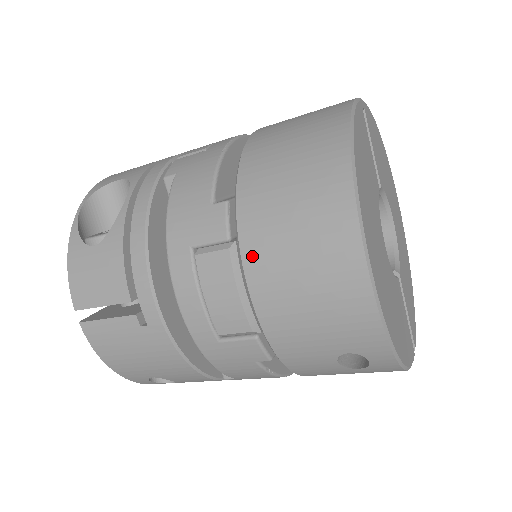
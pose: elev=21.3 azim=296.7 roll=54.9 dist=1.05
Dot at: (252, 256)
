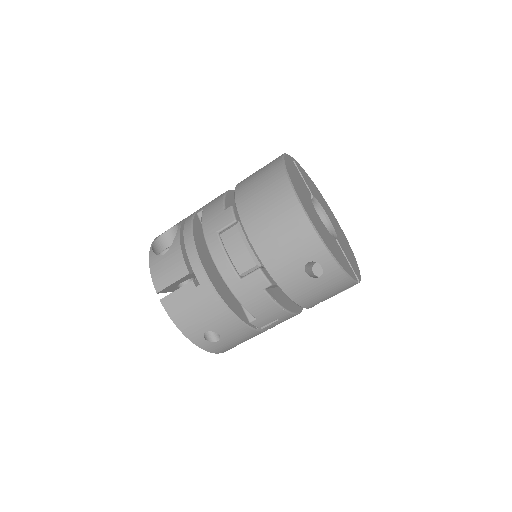
Dot at: (248, 223)
